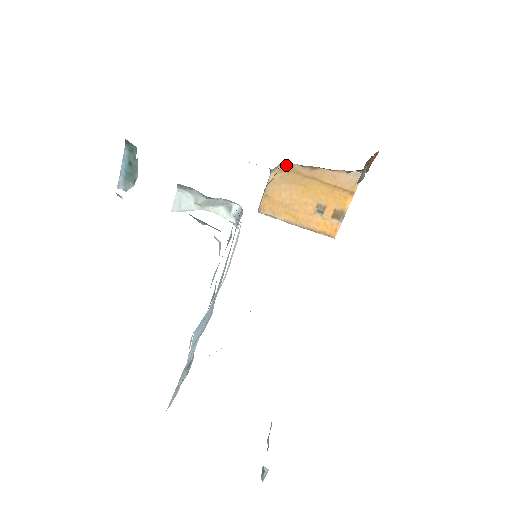
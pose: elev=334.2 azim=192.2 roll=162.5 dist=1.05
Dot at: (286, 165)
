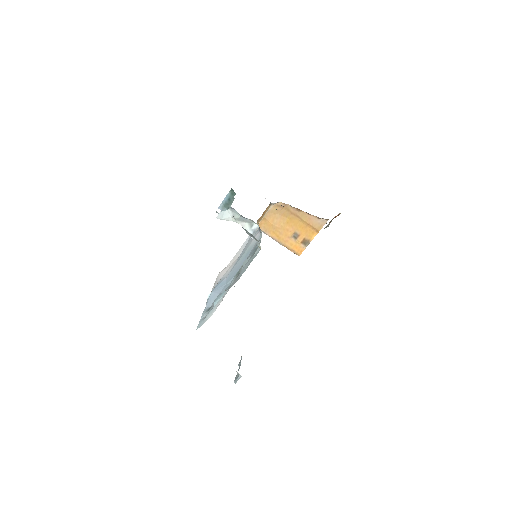
Dot at: (282, 203)
